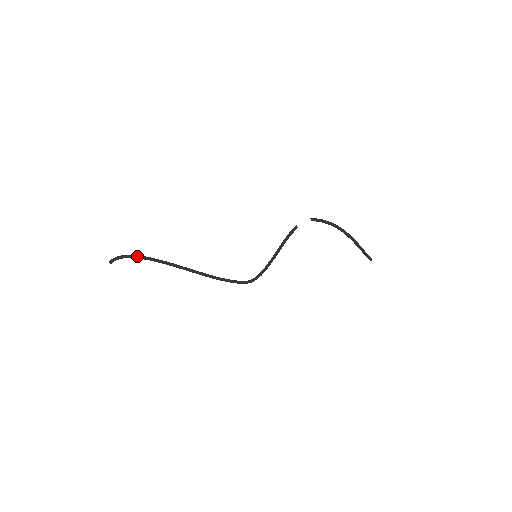
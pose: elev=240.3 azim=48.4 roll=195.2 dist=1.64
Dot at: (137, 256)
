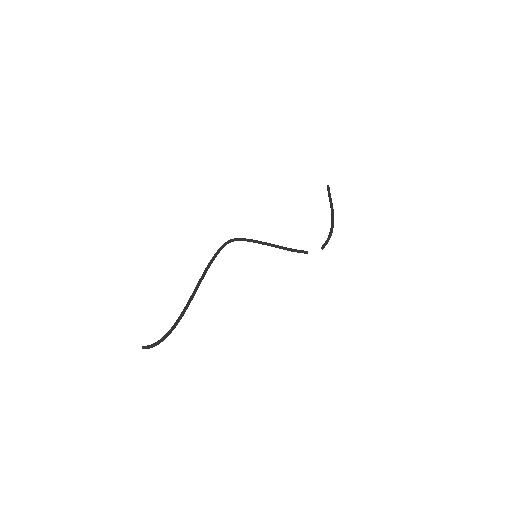
Dot at: occluded
